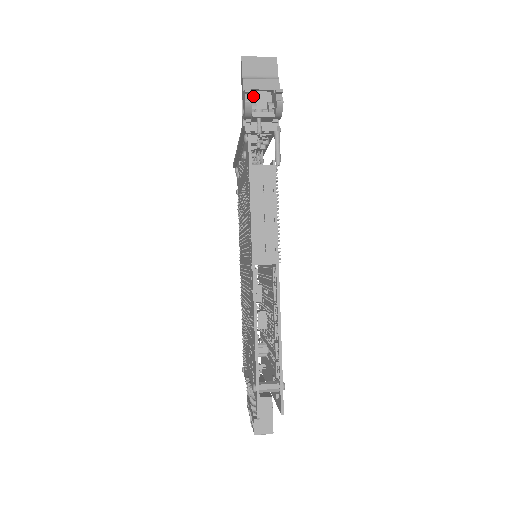
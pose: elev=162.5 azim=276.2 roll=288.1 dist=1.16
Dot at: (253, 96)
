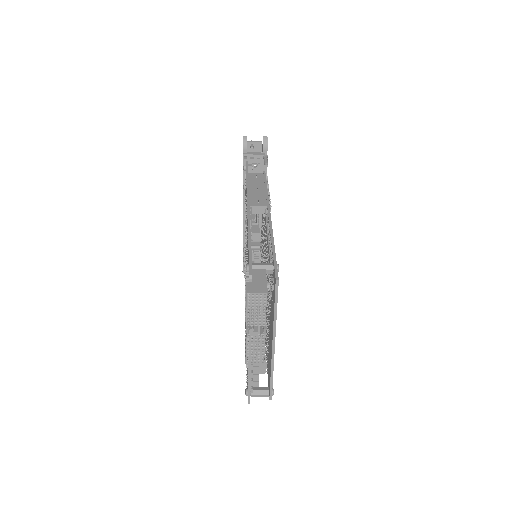
Dot at: occluded
